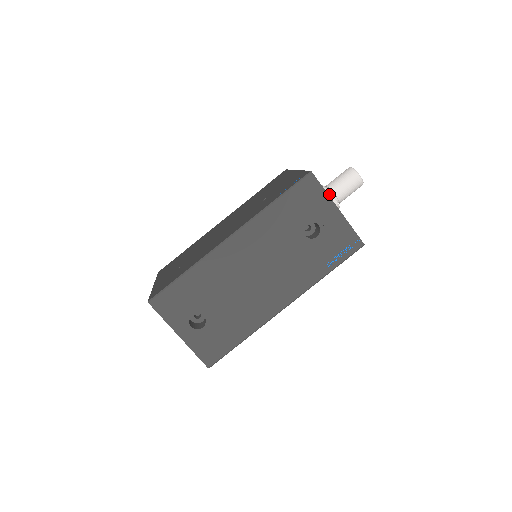
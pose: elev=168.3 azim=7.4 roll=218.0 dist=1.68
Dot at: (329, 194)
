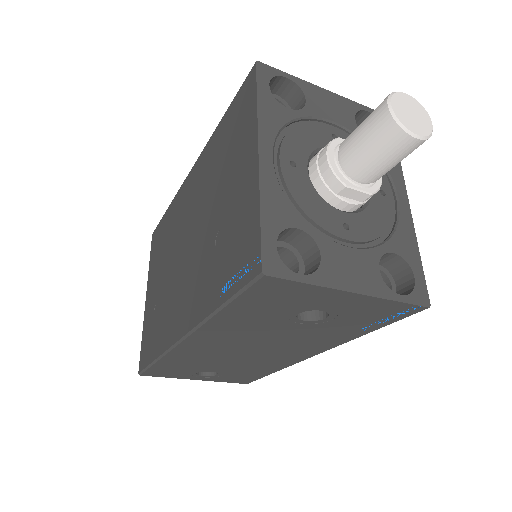
Dot at: (345, 189)
